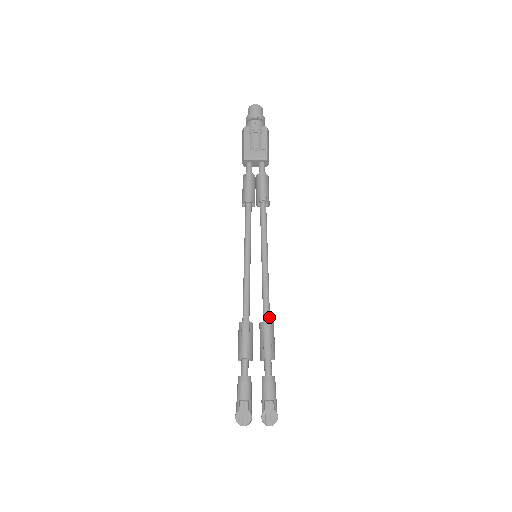
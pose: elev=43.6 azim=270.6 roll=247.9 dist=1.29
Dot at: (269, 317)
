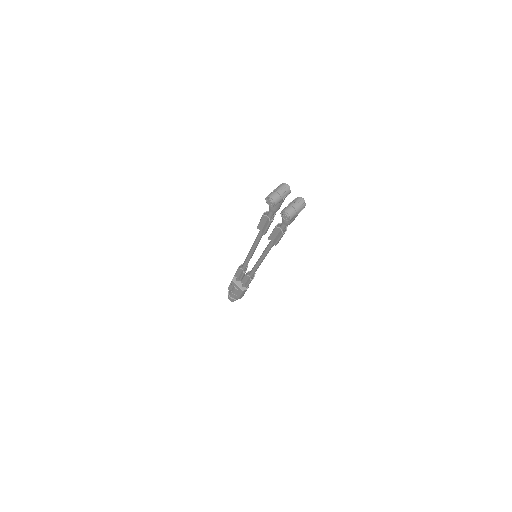
Dot at: occluded
